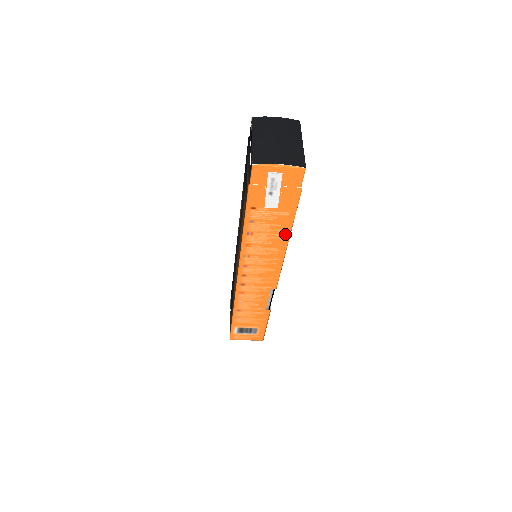
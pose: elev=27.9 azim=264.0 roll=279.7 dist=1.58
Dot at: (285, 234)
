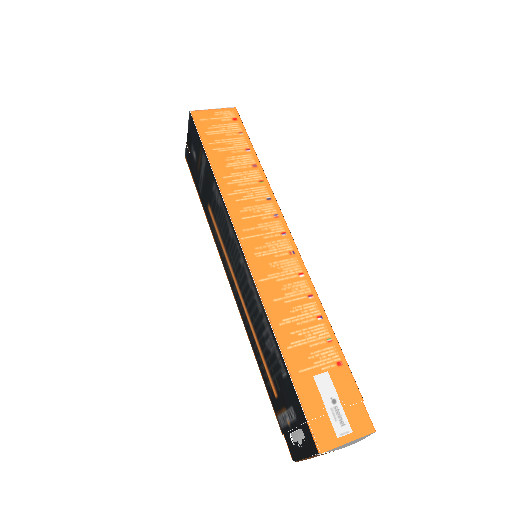
Dot at: occluded
